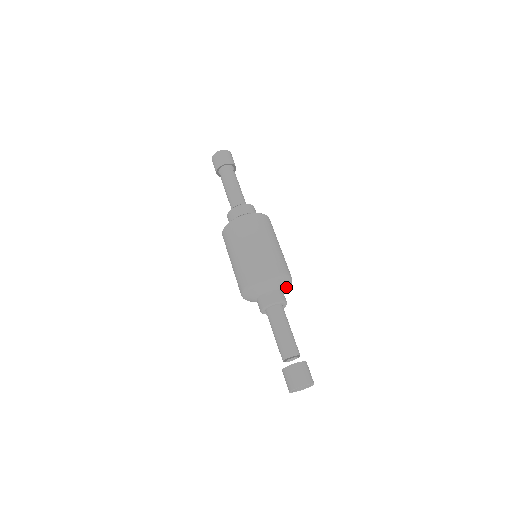
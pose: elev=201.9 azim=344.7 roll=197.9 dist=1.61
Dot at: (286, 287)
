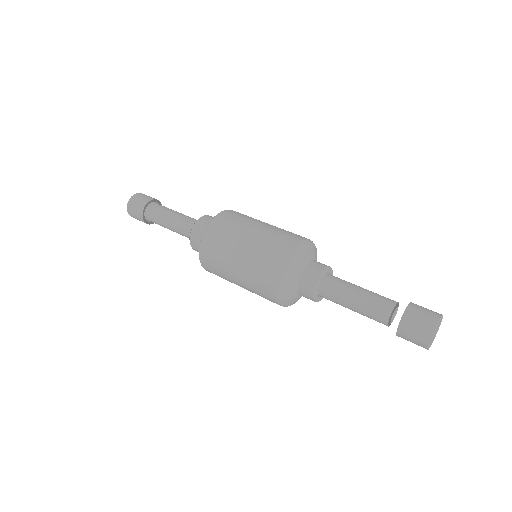
Dot at: occluded
